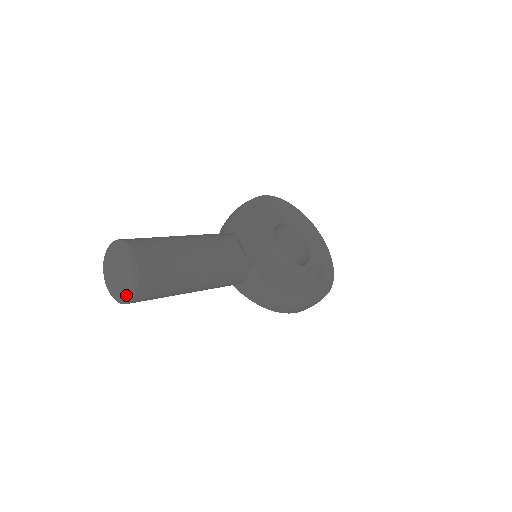
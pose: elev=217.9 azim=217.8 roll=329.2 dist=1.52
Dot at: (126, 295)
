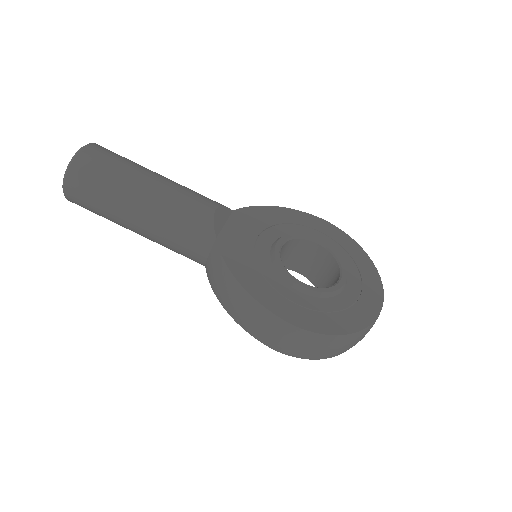
Dot at: occluded
